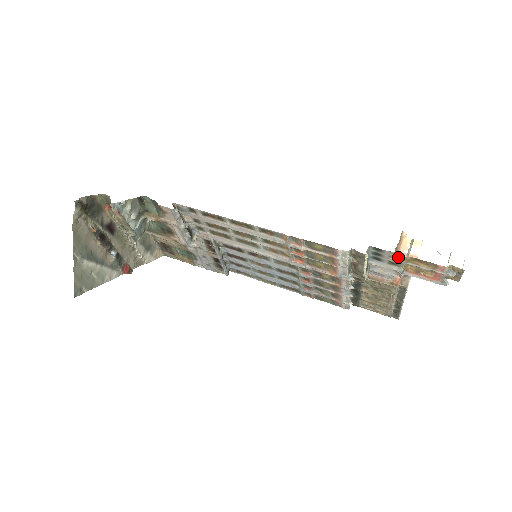
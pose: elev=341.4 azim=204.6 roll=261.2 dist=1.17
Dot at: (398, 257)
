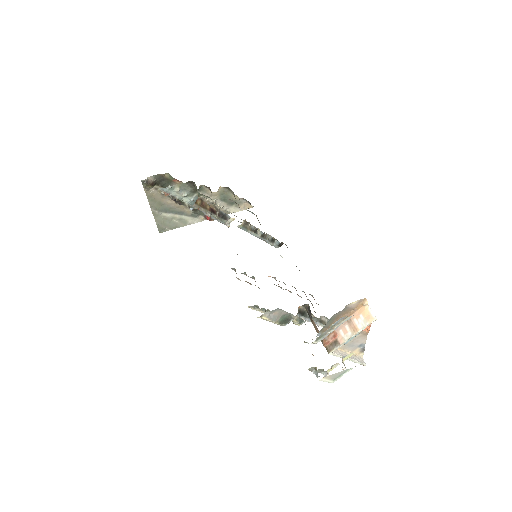
Dot at: occluded
